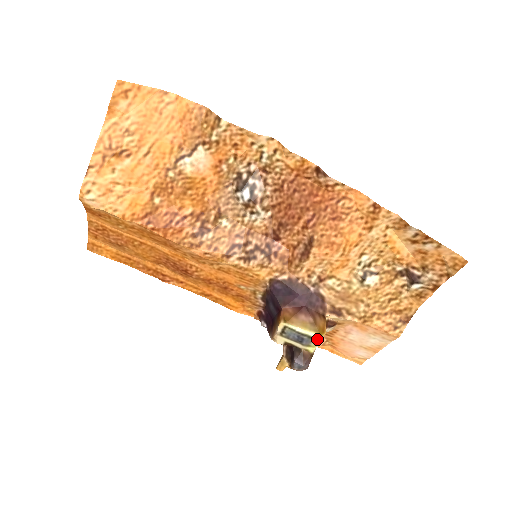
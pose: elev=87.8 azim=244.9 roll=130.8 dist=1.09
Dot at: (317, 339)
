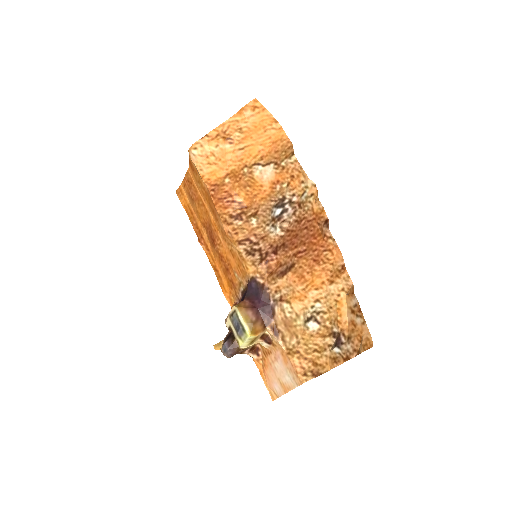
Dot at: (247, 335)
